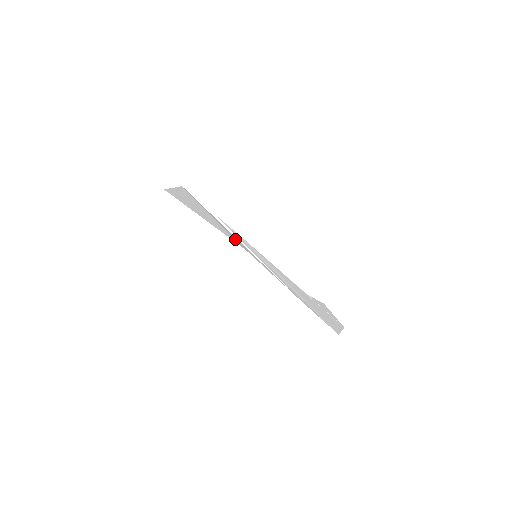
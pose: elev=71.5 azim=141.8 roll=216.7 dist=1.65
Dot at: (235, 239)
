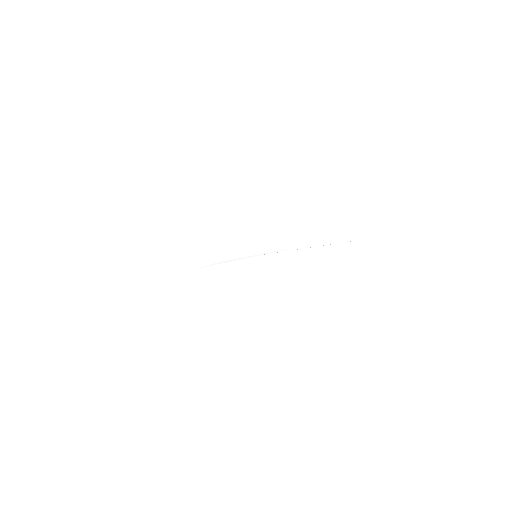
Dot at: occluded
